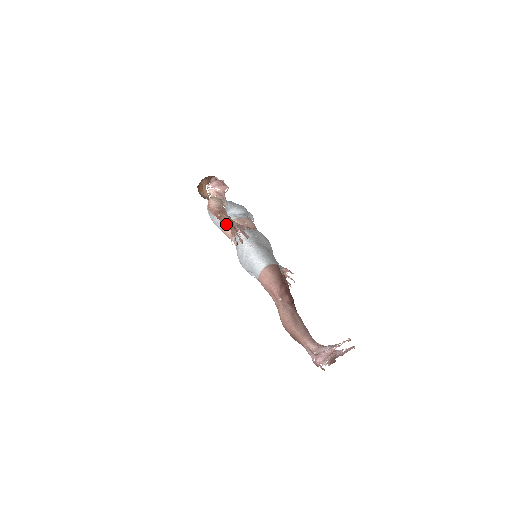
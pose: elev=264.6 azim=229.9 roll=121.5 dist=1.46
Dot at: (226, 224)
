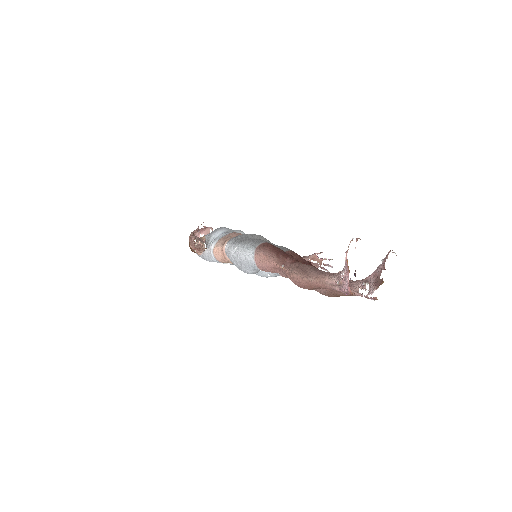
Dot at: (191, 242)
